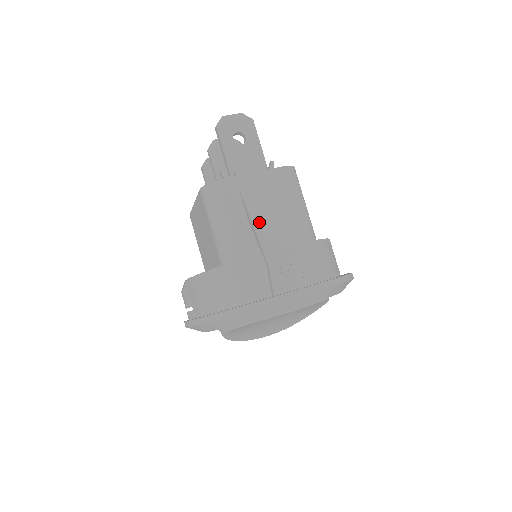
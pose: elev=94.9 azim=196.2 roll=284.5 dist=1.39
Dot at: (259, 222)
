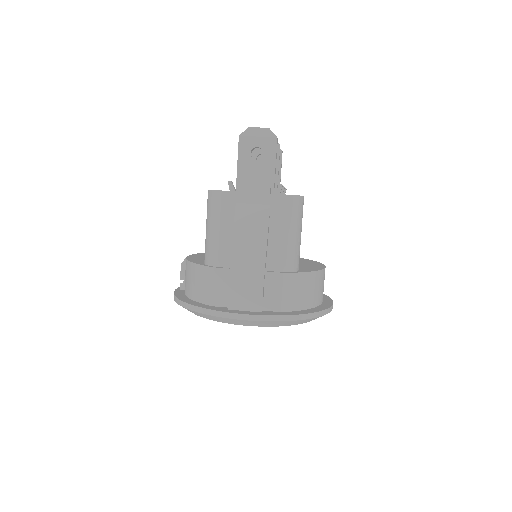
Dot at: (239, 242)
